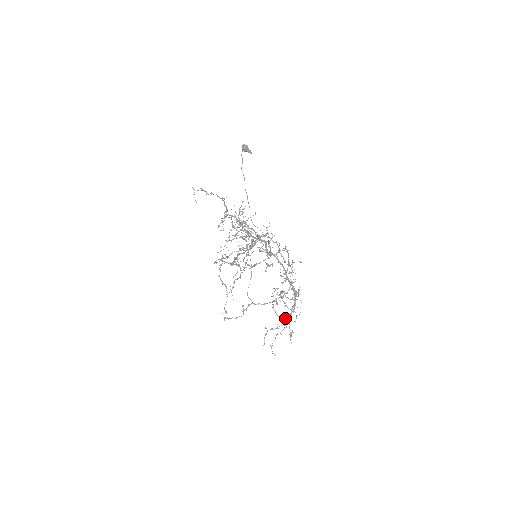
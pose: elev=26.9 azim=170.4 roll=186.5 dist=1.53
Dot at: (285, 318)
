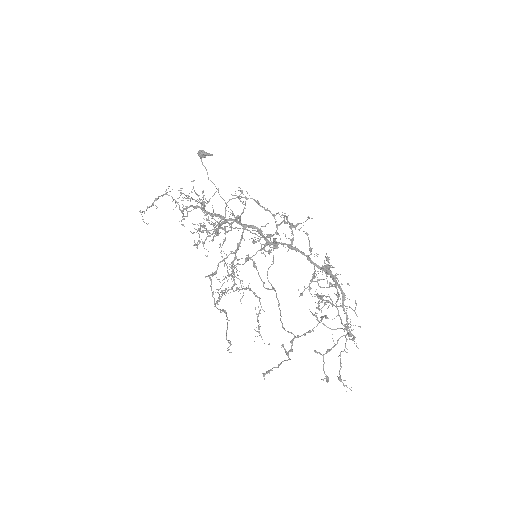
Dot at: occluded
